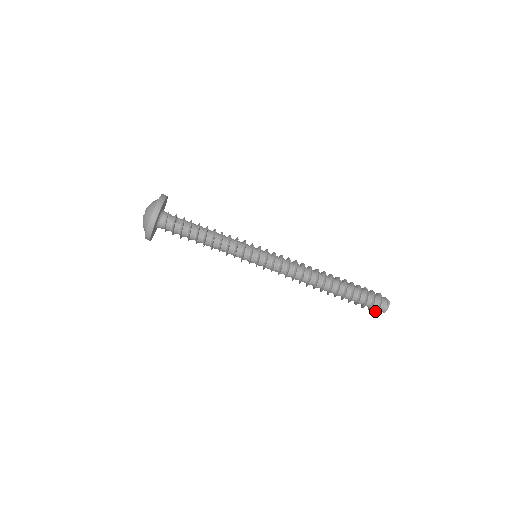
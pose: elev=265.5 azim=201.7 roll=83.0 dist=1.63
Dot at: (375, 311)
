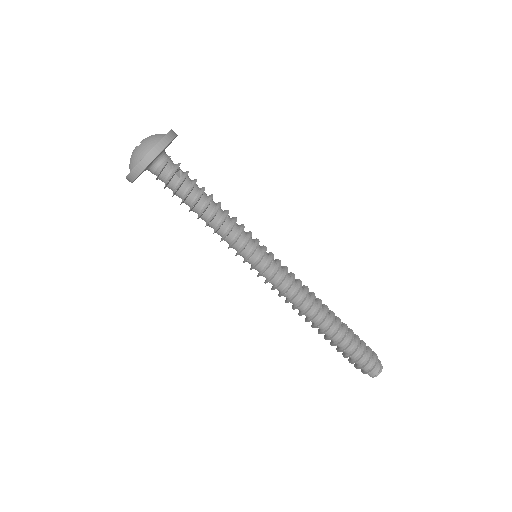
Dot at: (362, 371)
